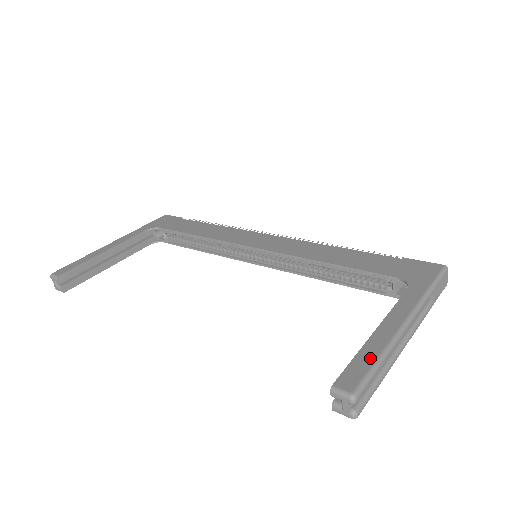
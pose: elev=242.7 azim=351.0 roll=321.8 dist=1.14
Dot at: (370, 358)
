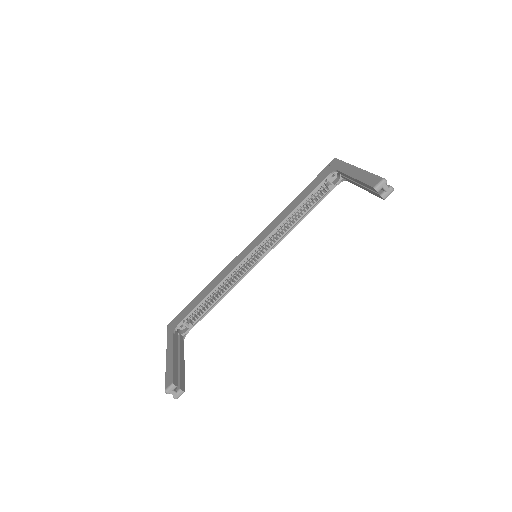
Dot at: (368, 176)
